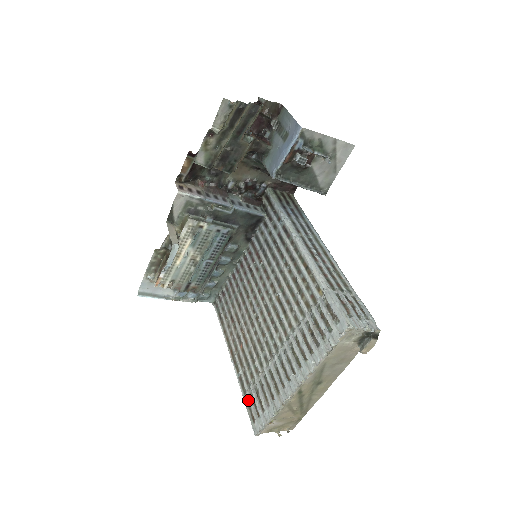
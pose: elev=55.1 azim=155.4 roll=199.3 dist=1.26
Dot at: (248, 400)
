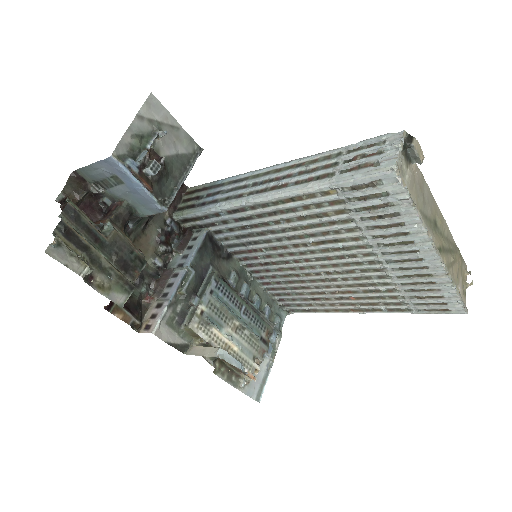
Dot at: (420, 309)
